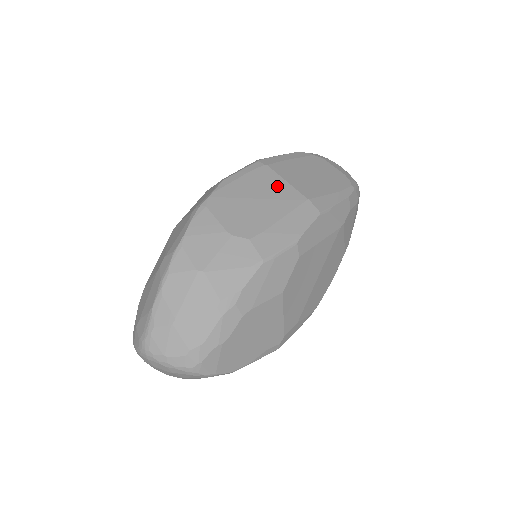
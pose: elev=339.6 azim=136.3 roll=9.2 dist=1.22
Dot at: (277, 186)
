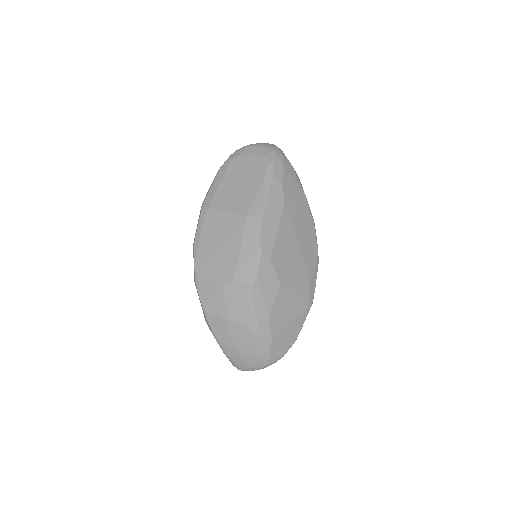
Dot at: (223, 222)
